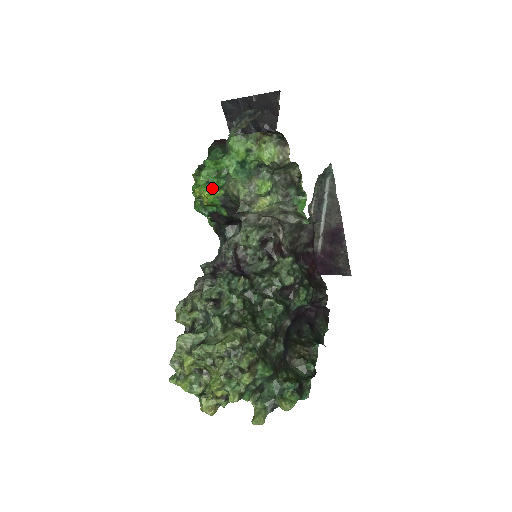
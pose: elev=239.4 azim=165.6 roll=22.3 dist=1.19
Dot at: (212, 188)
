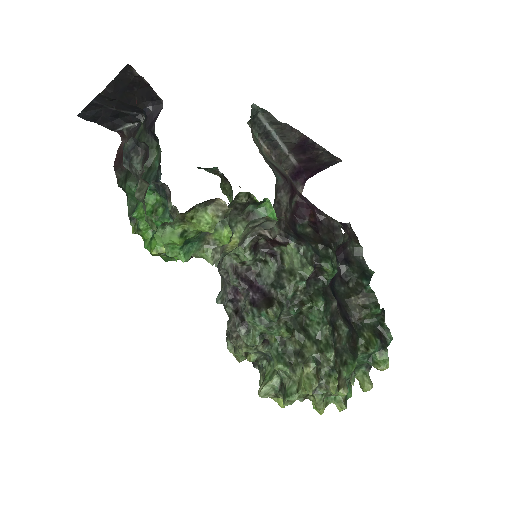
Dot at: occluded
